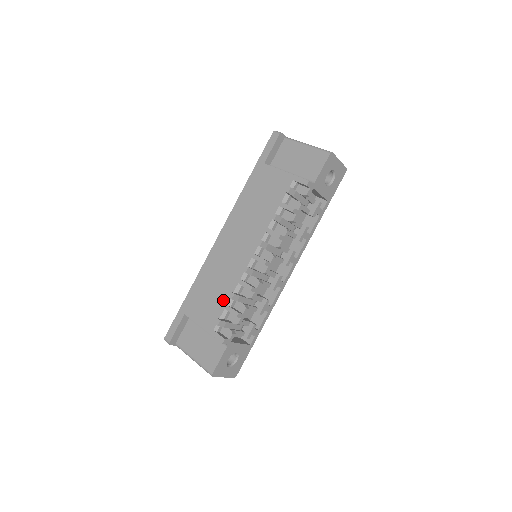
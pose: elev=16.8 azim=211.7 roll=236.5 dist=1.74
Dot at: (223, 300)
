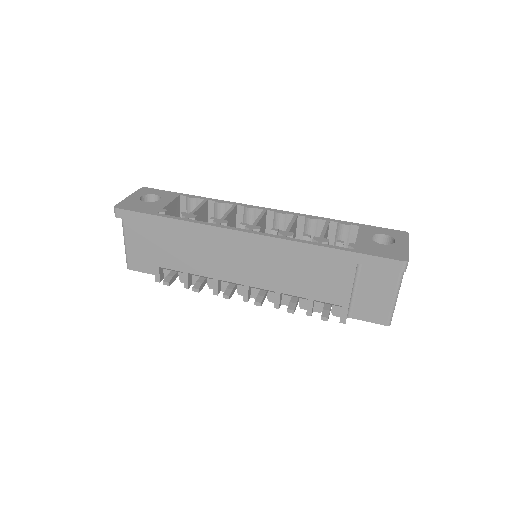
Dot at: (189, 268)
